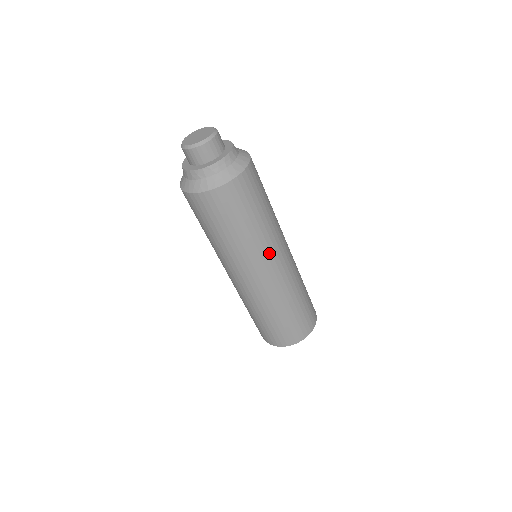
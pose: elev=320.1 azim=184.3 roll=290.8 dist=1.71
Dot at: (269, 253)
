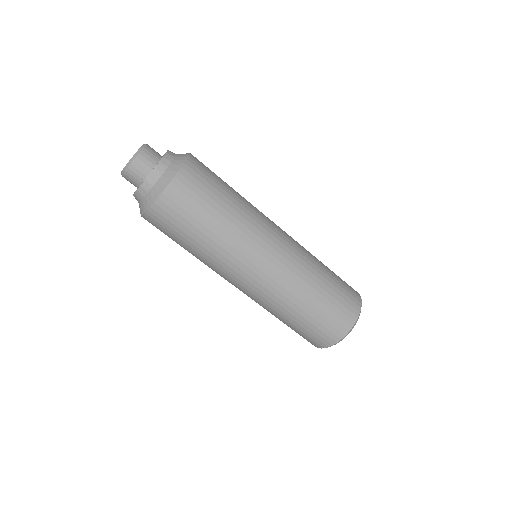
Dot at: (262, 229)
